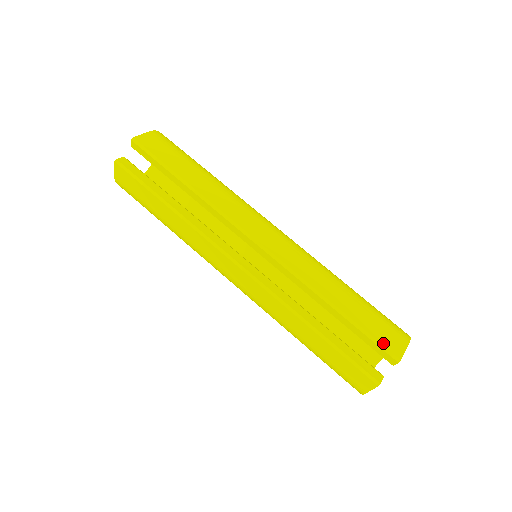
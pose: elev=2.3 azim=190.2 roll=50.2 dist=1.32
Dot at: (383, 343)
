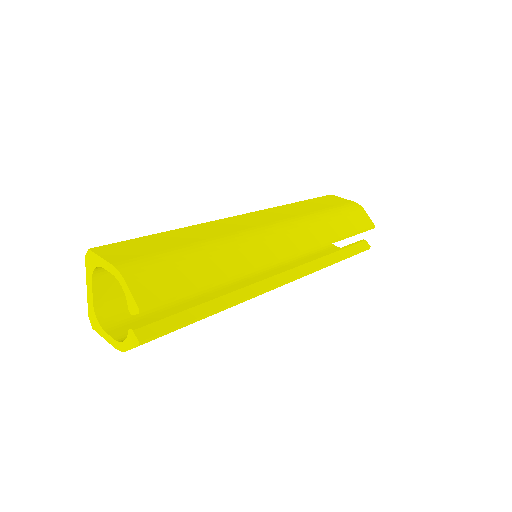
Dot at: (366, 227)
